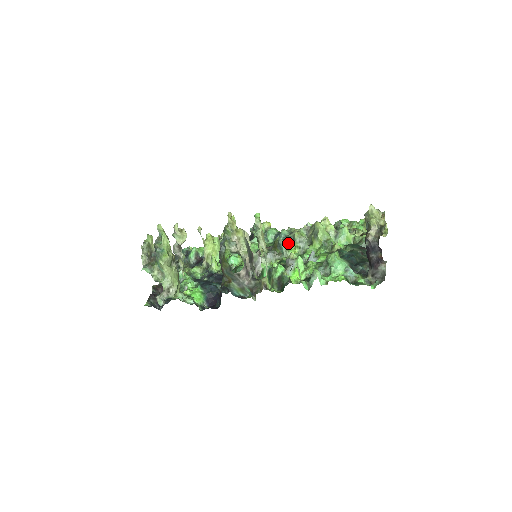
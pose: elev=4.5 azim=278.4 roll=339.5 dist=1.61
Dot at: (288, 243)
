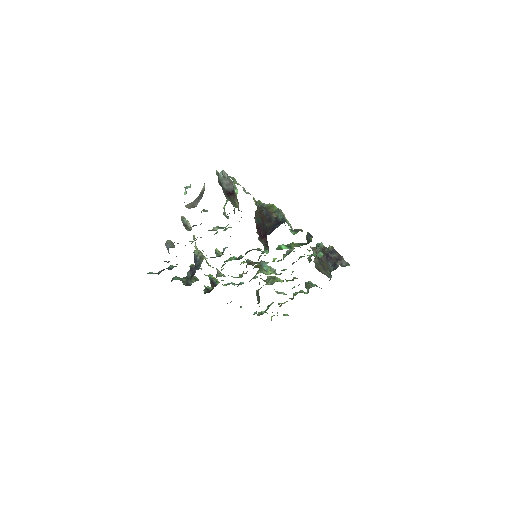
Dot at: (263, 272)
